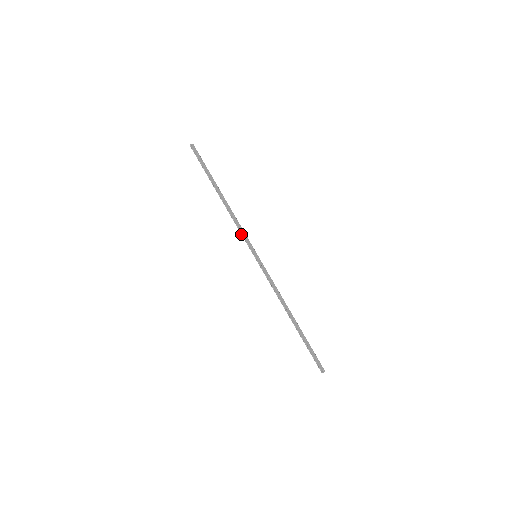
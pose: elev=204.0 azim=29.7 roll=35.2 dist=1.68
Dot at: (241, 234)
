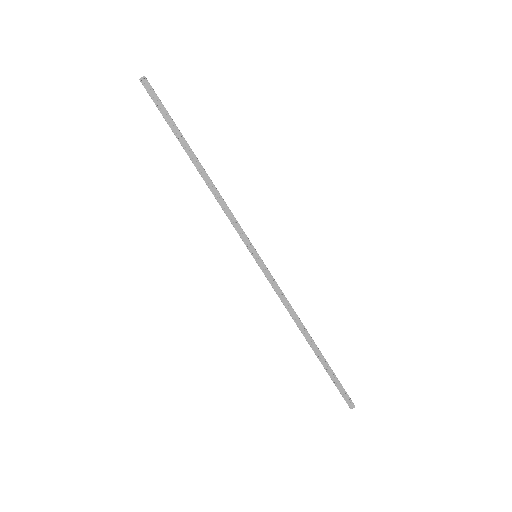
Dot at: (232, 224)
